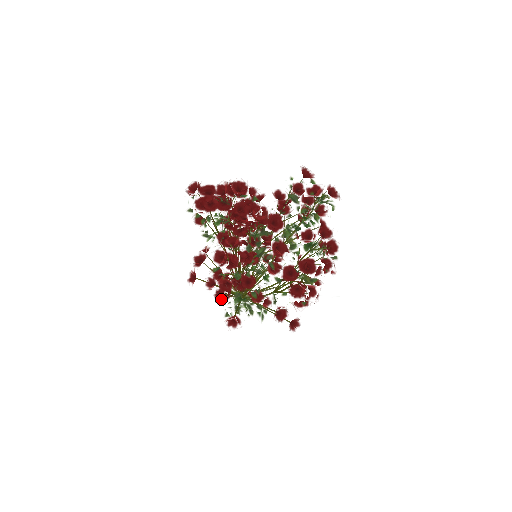
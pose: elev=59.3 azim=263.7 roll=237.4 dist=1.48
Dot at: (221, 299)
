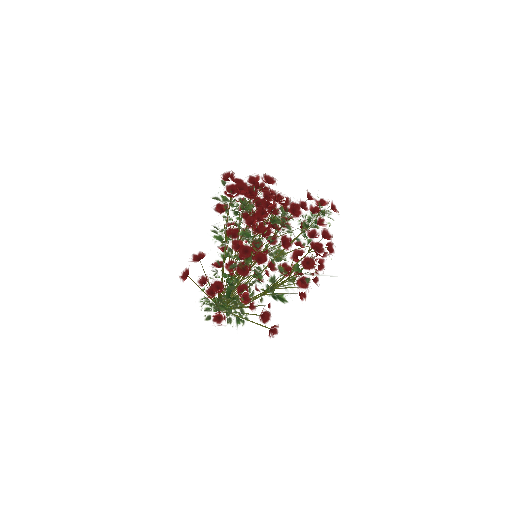
Dot at: (215, 291)
